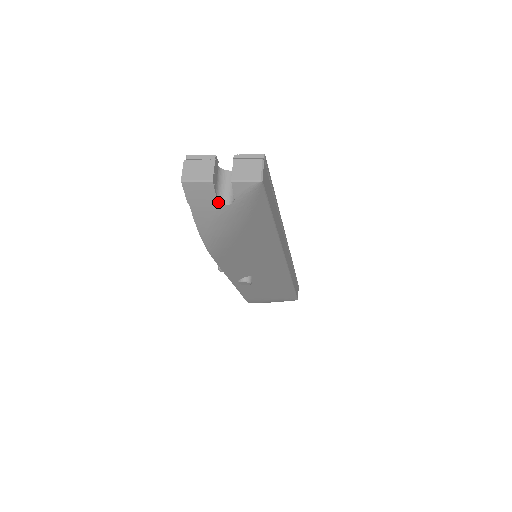
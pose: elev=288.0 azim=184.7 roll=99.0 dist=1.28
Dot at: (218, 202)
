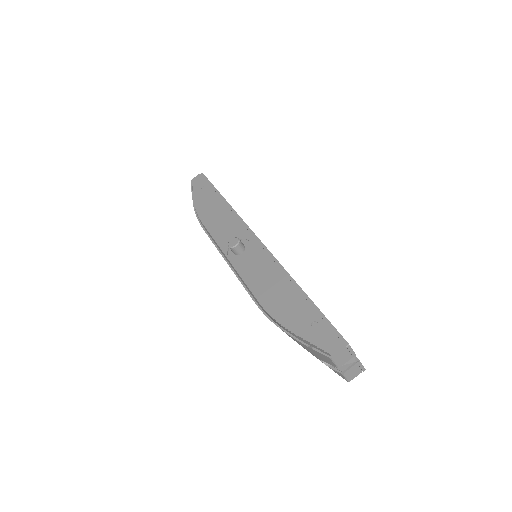
Dot at: (321, 359)
